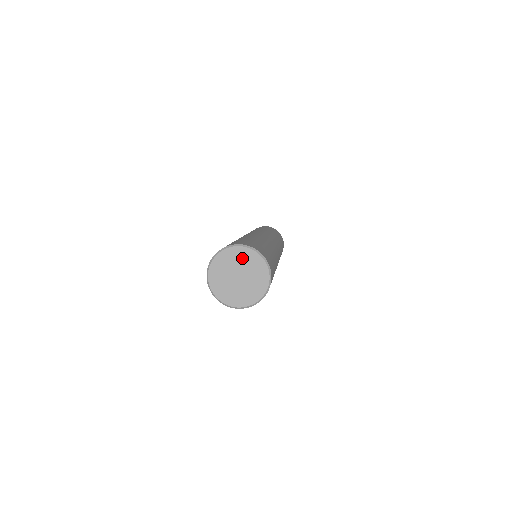
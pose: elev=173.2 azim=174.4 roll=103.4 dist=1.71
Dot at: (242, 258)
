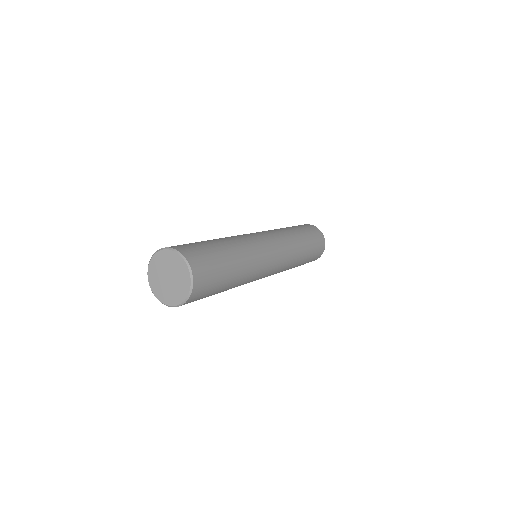
Dot at: (179, 269)
